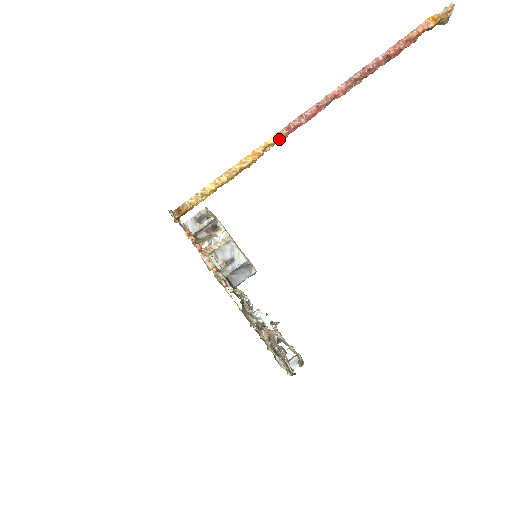
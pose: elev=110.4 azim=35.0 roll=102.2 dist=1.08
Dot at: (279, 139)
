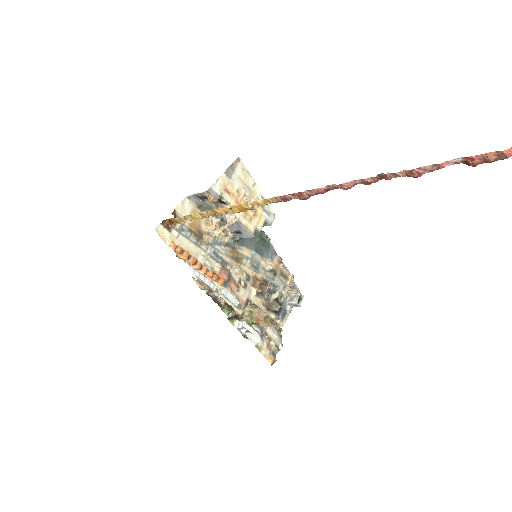
Dot at: occluded
